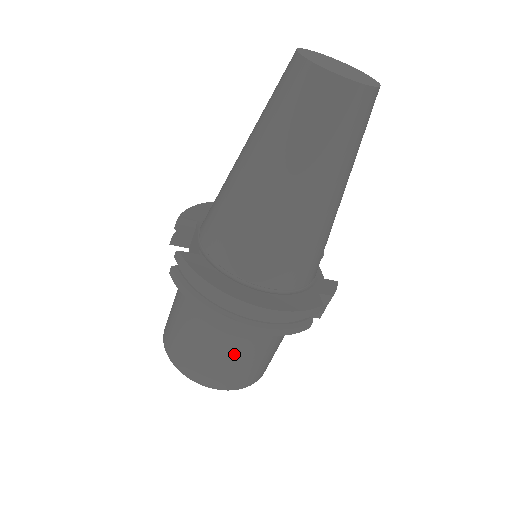
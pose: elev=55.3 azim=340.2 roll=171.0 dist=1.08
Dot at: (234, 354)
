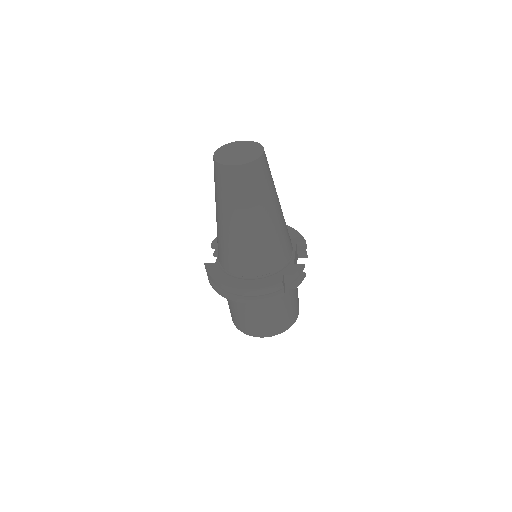
Dot at: (253, 315)
